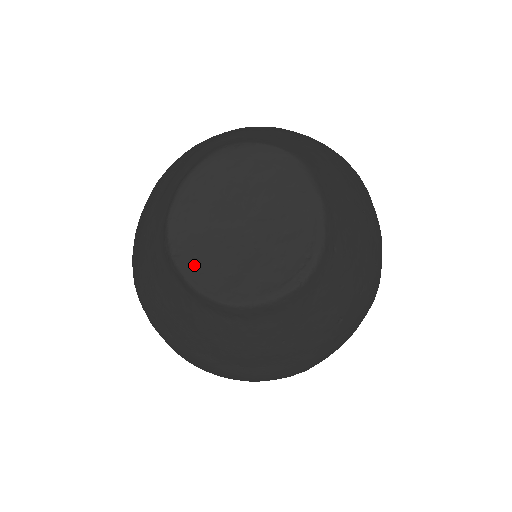
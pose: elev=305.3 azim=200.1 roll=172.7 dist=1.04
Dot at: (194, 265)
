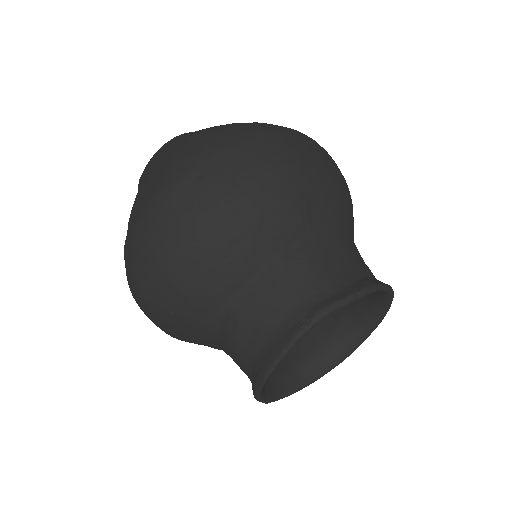
Dot at: occluded
